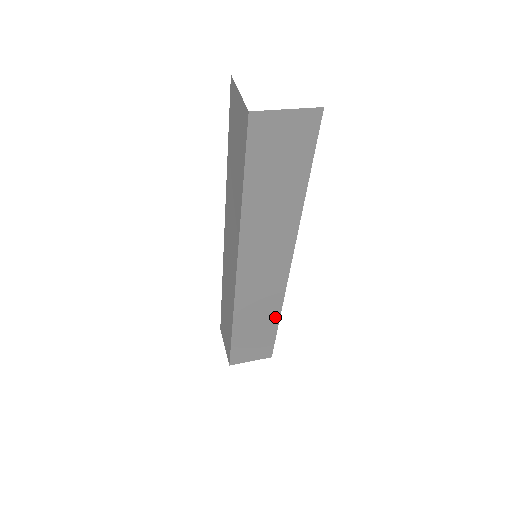
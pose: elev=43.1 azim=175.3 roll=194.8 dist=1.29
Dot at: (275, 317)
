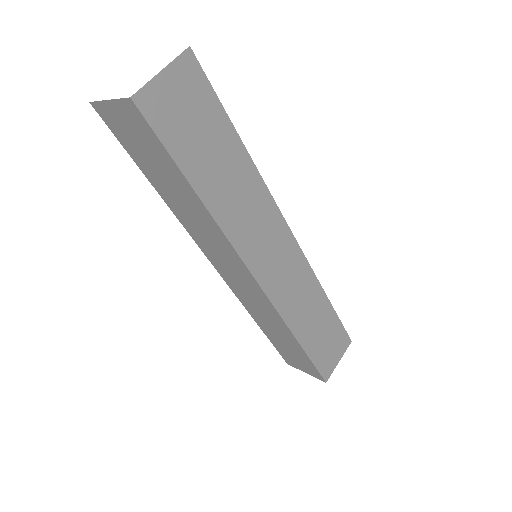
Dot at: (321, 297)
